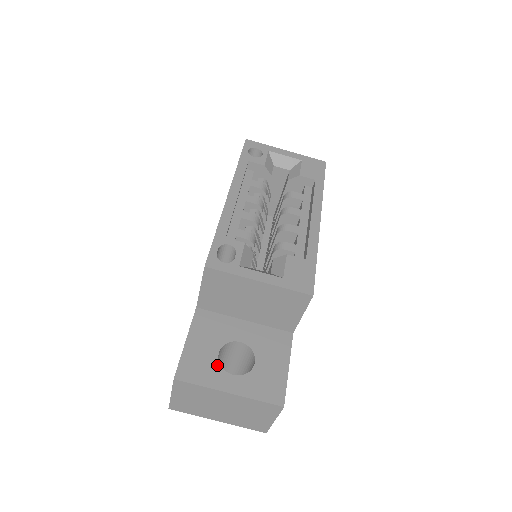
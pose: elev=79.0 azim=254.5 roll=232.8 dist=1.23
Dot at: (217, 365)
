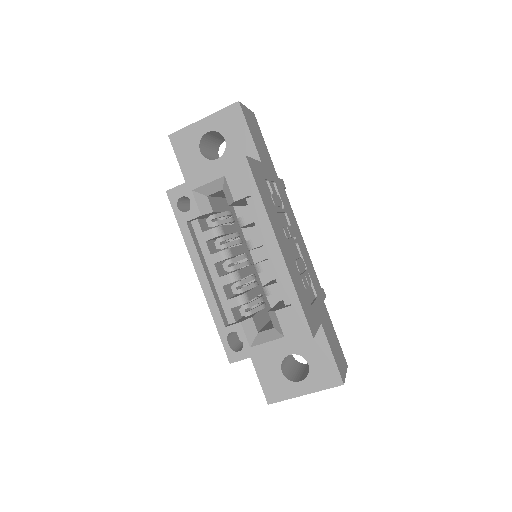
Dot at: (286, 381)
